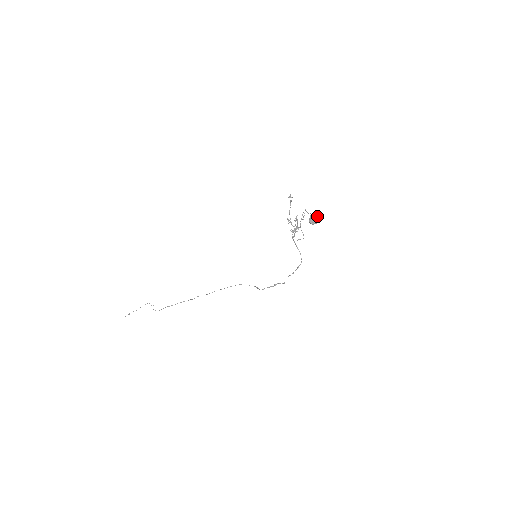
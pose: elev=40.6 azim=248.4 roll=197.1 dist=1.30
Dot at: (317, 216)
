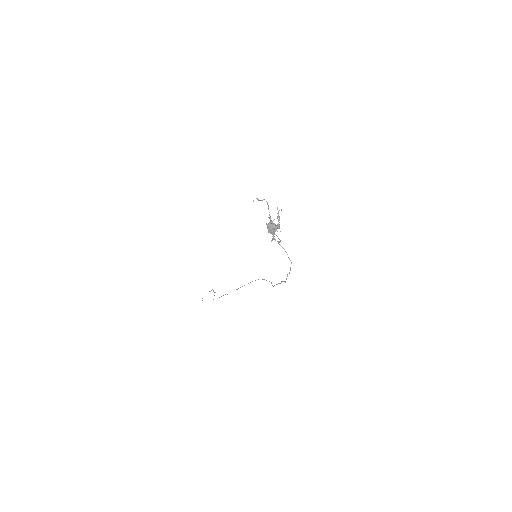
Dot at: (274, 224)
